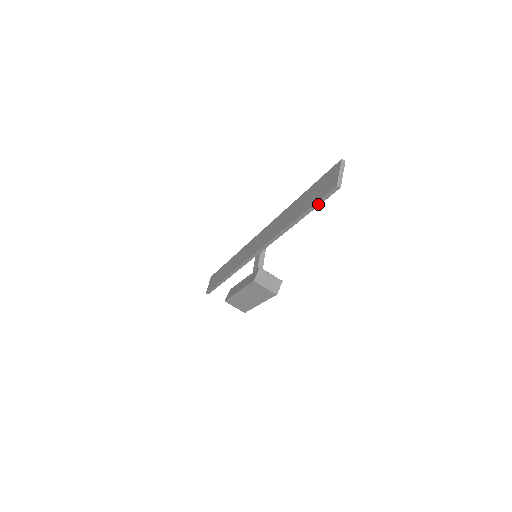
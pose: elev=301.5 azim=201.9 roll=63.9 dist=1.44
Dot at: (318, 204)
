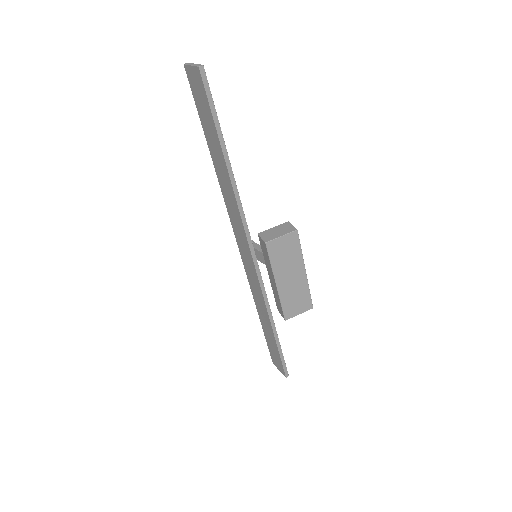
Dot at: (214, 111)
